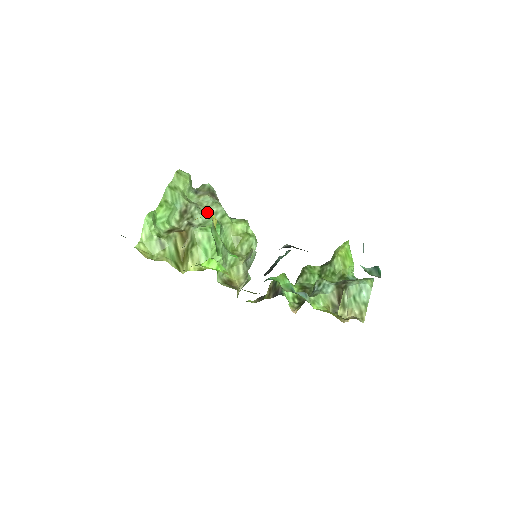
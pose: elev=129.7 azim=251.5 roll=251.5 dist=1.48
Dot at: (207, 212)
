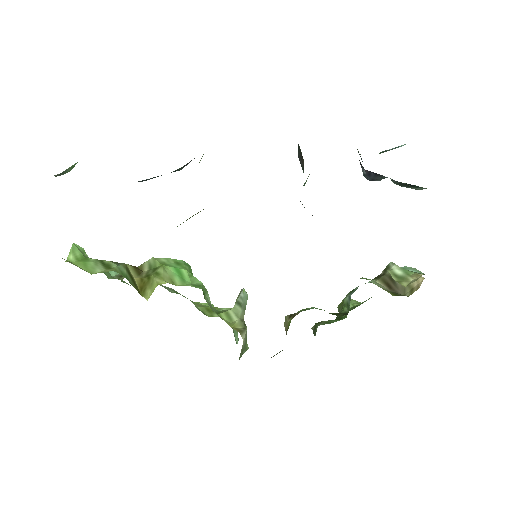
Dot at: occluded
